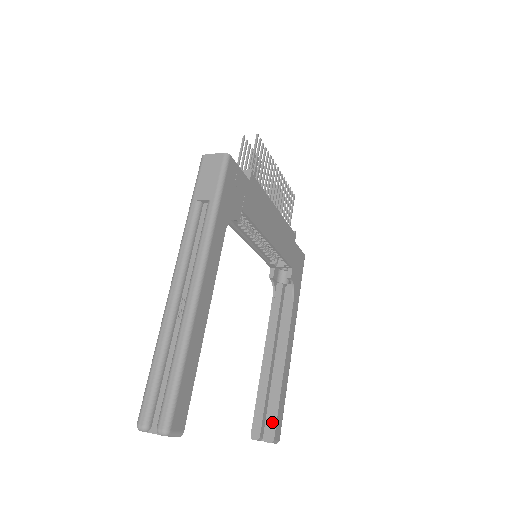
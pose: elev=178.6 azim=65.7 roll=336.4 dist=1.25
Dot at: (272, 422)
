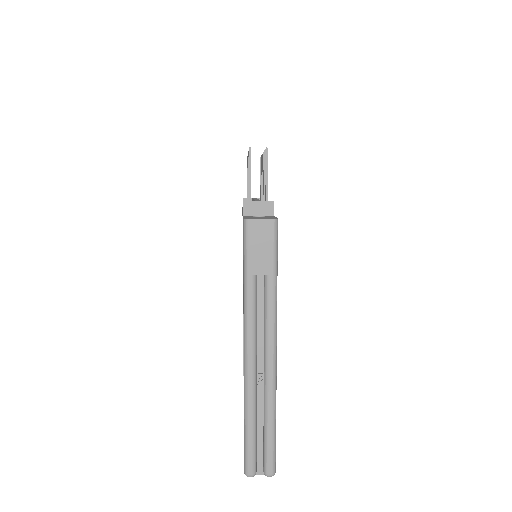
Dot at: occluded
